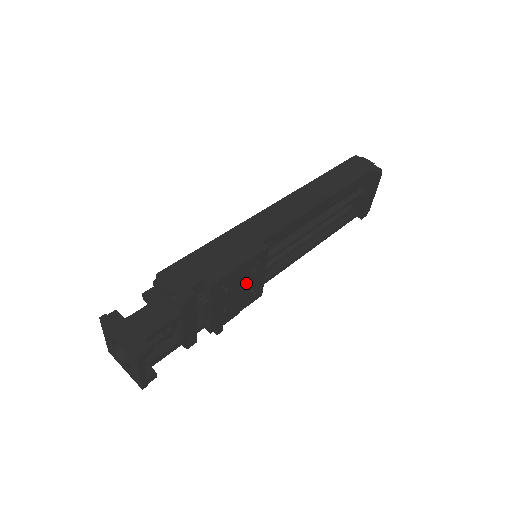
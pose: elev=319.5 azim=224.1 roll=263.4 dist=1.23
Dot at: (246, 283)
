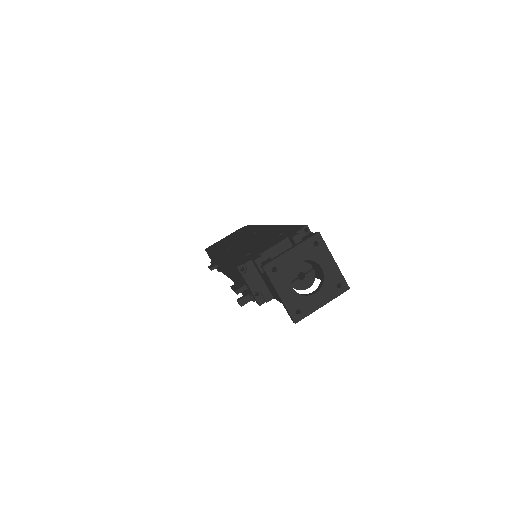
Dot at: occluded
